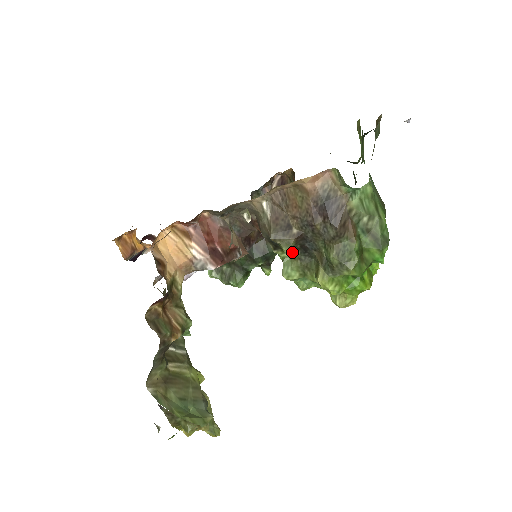
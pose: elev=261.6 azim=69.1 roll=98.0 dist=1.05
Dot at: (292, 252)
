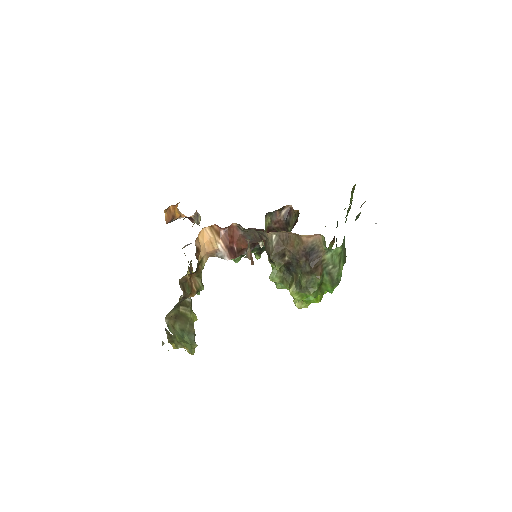
Dot at: occluded
